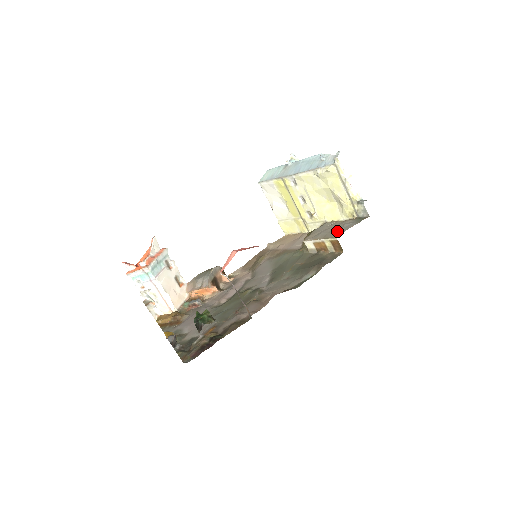
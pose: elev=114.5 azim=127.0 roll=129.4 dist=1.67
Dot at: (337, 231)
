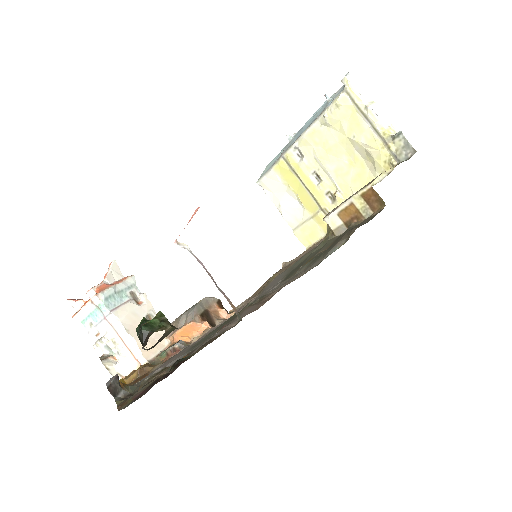
Dot at: occluded
